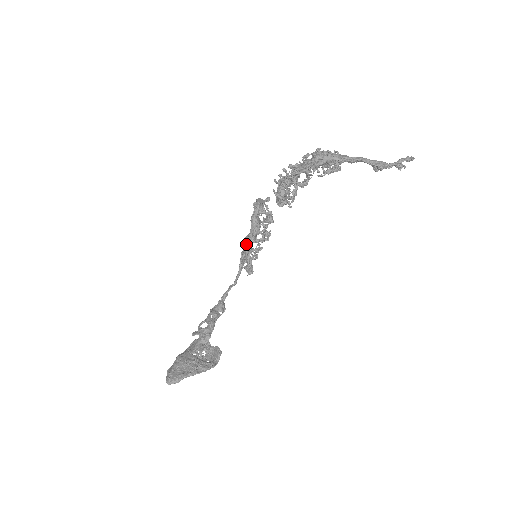
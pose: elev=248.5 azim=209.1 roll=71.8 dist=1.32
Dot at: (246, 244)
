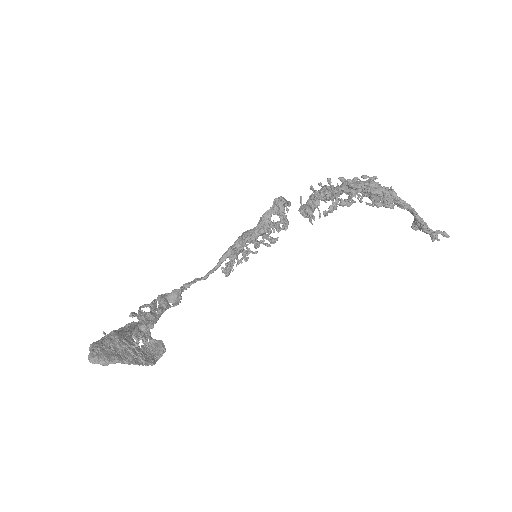
Dot at: (249, 238)
